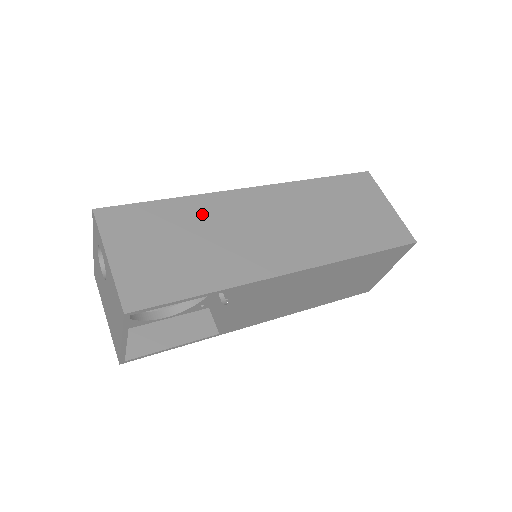
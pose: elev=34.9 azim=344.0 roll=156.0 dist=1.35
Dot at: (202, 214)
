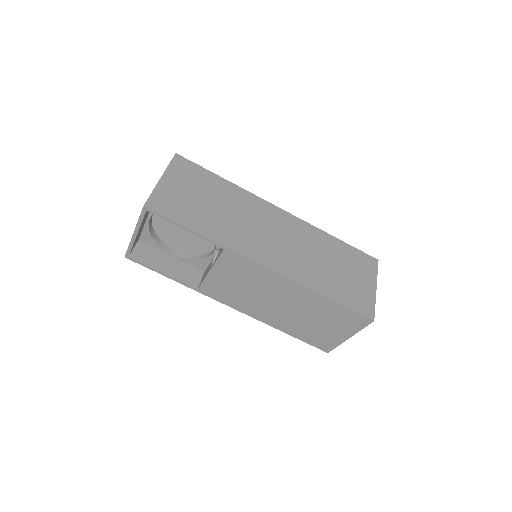
Dot at: (236, 198)
